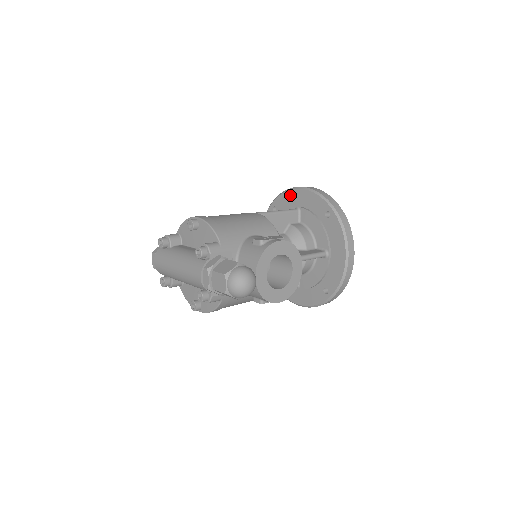
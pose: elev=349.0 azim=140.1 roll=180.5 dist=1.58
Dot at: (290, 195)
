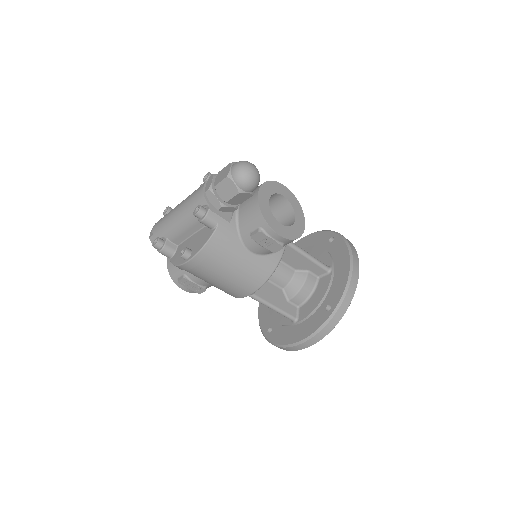
Dot at: occluded
